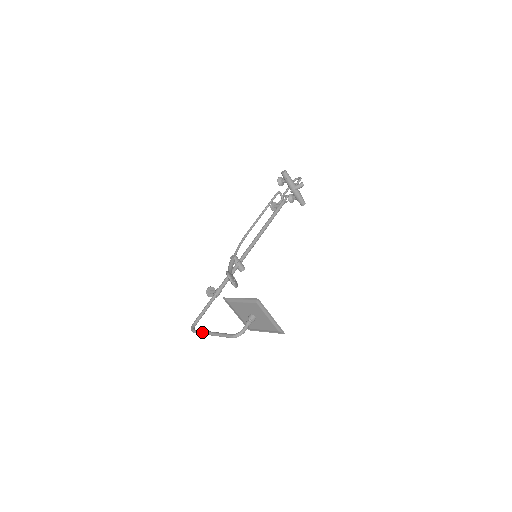
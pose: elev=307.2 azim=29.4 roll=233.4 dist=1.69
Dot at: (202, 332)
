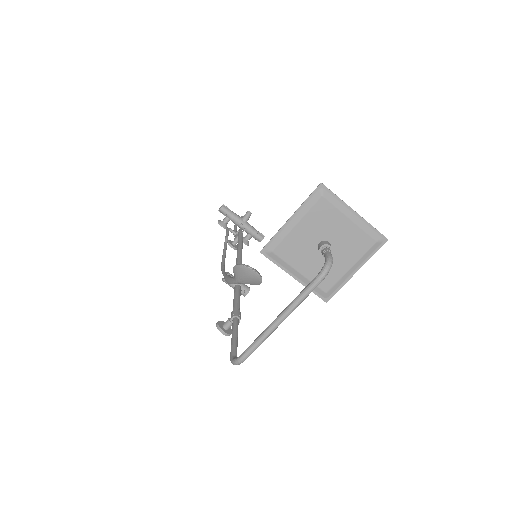
Dot at: (258, 337)
